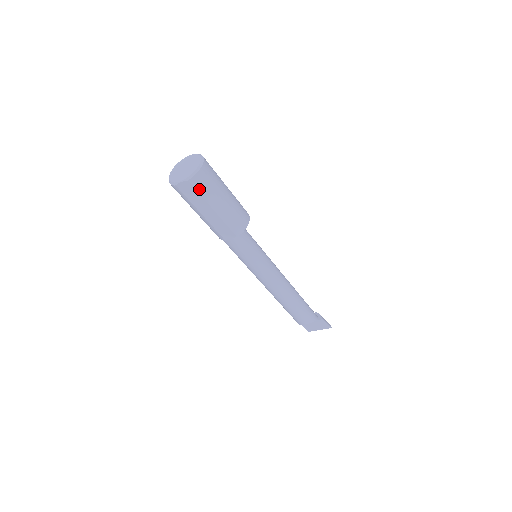
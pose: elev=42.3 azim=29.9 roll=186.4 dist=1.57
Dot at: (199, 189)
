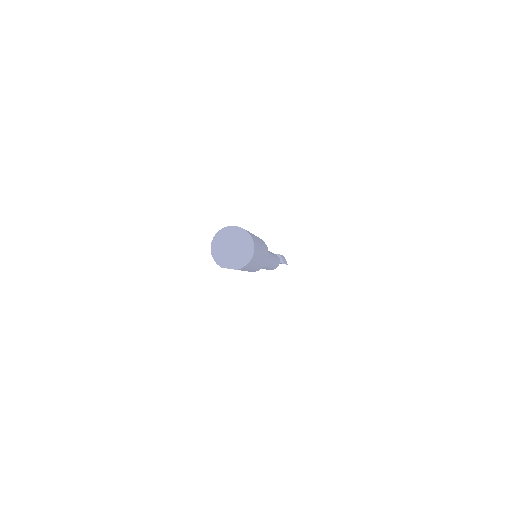
Dot at: (242, 269)
